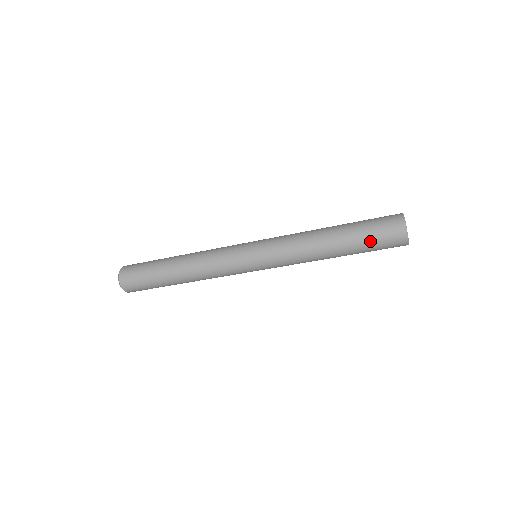
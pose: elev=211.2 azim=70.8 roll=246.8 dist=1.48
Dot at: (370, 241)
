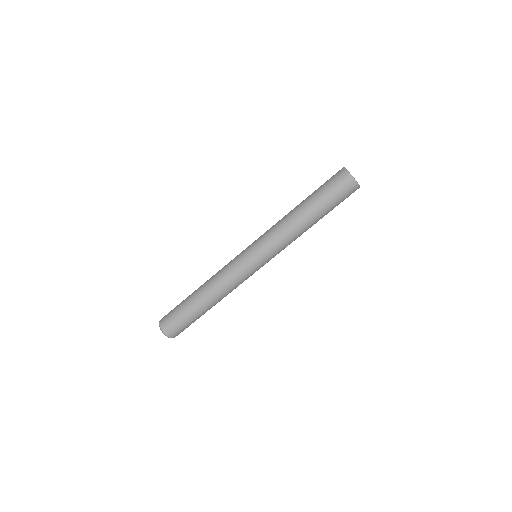
Dot at: (333, 200)
